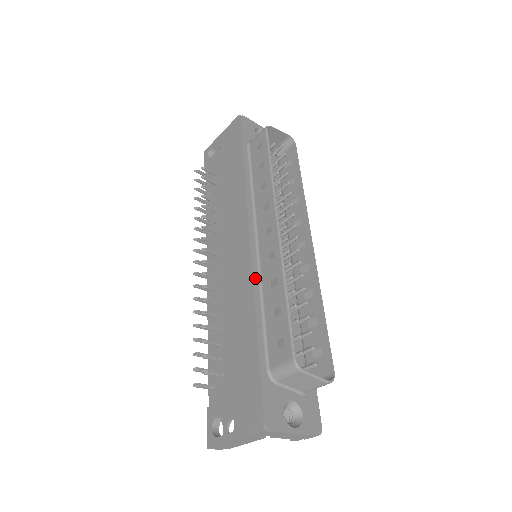
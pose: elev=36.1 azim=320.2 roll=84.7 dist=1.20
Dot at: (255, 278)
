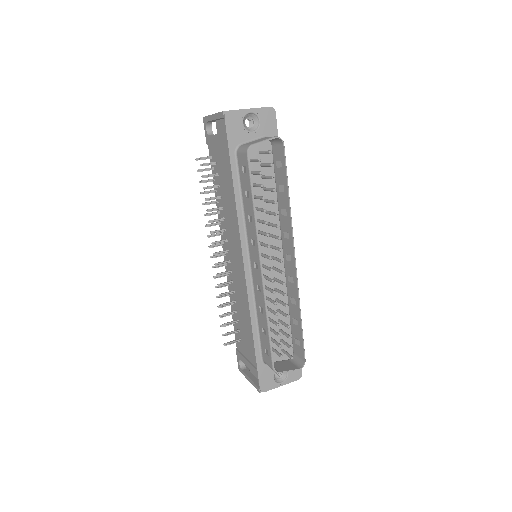
Dot at: (250, 299)
